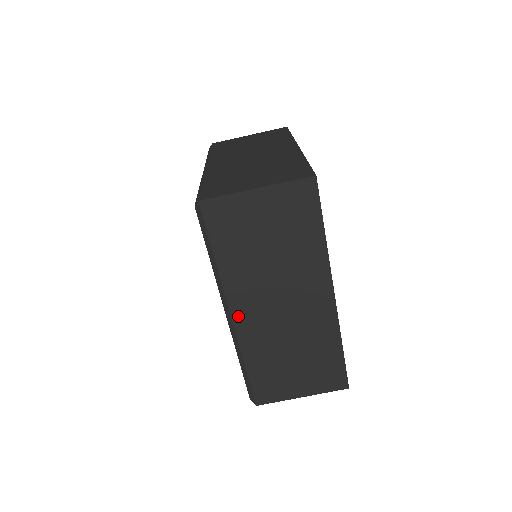
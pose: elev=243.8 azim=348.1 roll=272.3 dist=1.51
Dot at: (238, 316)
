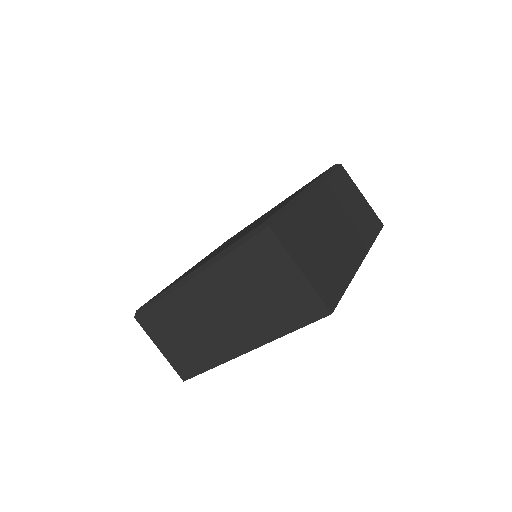
Dot at: (194, 284)
